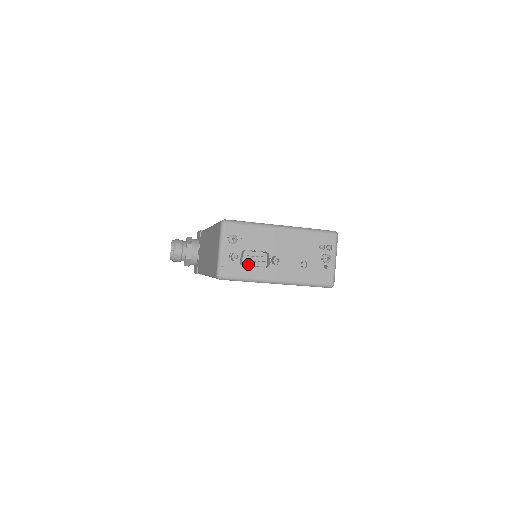
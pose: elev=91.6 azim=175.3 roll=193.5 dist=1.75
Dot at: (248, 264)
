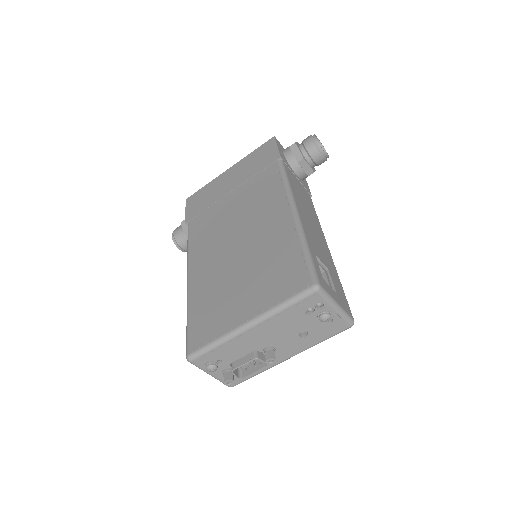
Dot at: (247, 364)
